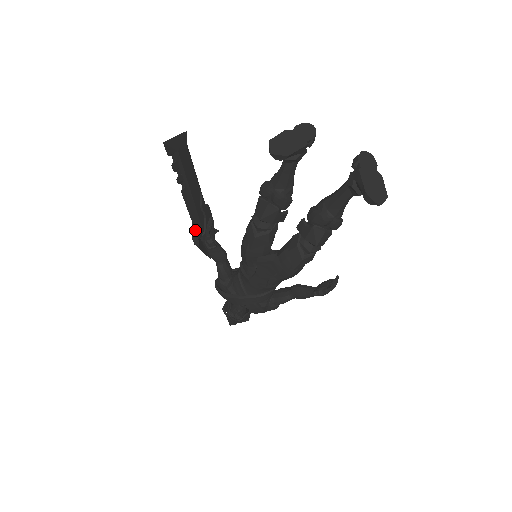
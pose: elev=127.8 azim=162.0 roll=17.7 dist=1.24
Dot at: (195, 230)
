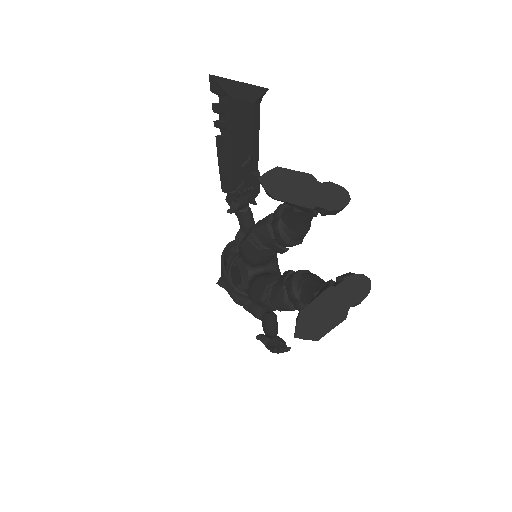
Dot at: (221, 181)
